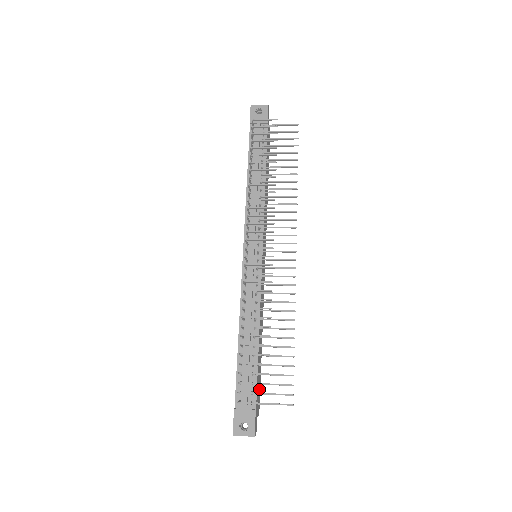
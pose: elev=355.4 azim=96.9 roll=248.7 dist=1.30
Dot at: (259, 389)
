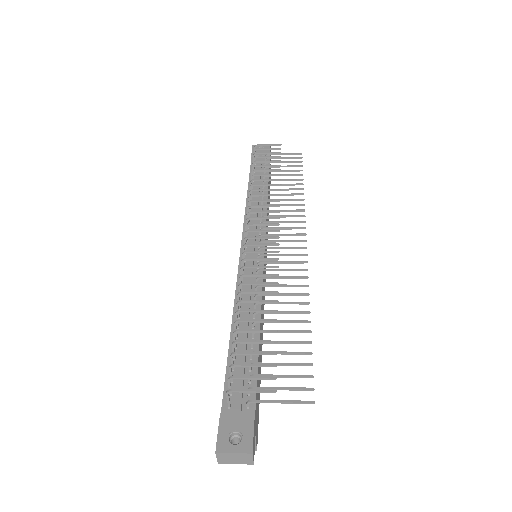
Dot at: (258, 407)
